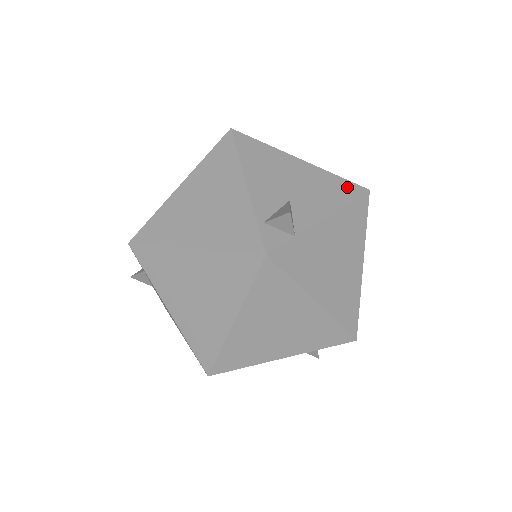
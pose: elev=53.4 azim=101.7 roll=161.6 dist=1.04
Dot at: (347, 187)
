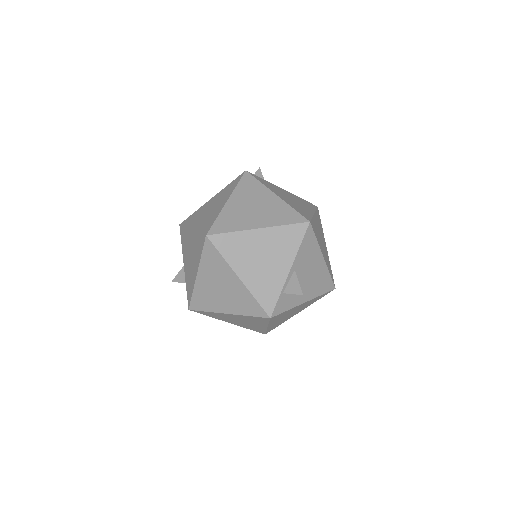
Dot at: occluded
